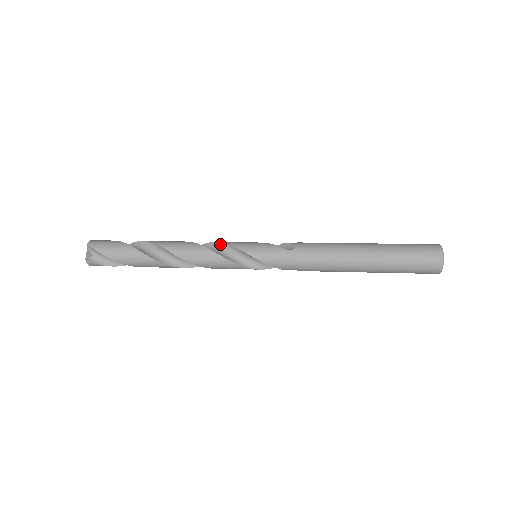
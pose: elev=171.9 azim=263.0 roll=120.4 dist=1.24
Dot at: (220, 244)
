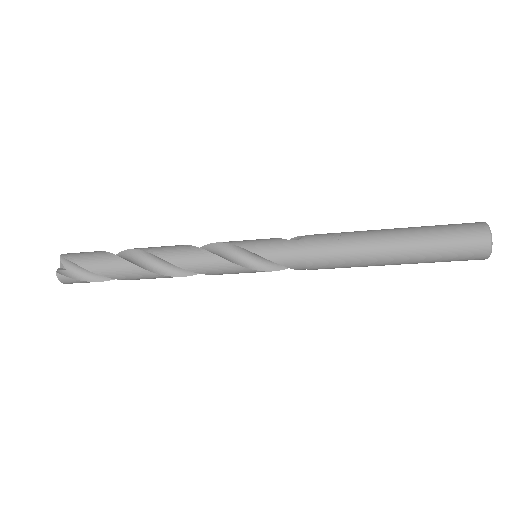
Dot at: (213, 245)
